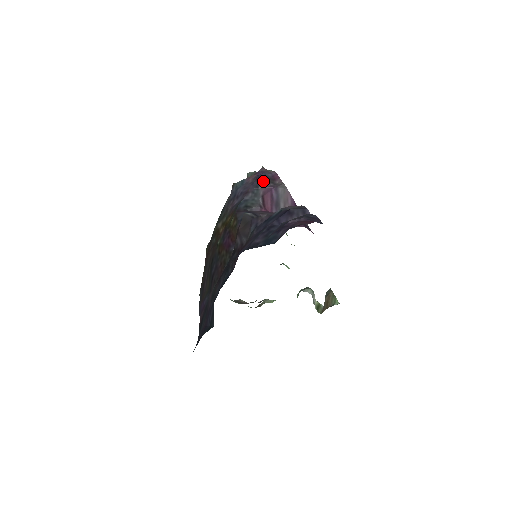
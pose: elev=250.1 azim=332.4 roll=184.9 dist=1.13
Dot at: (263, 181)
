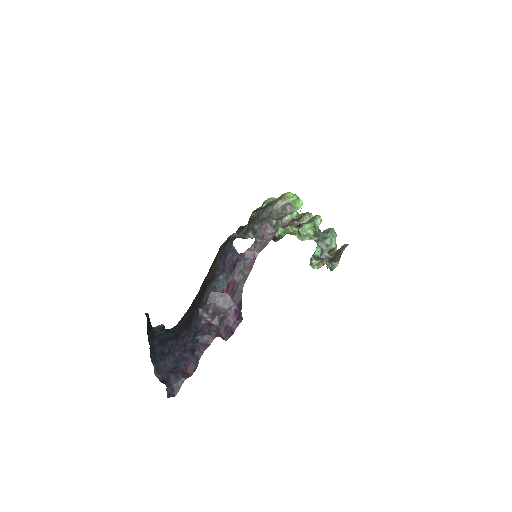
Dot at: (236, 270)
